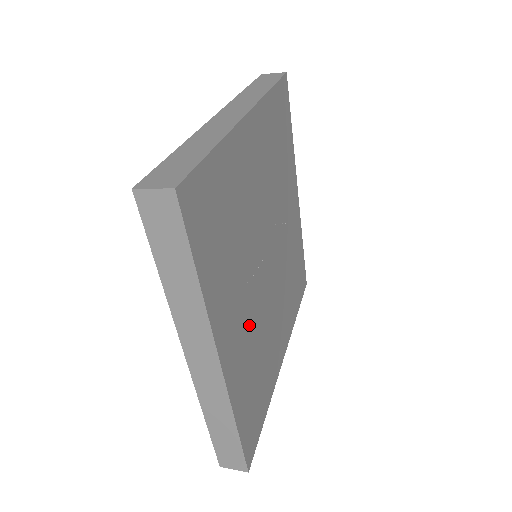
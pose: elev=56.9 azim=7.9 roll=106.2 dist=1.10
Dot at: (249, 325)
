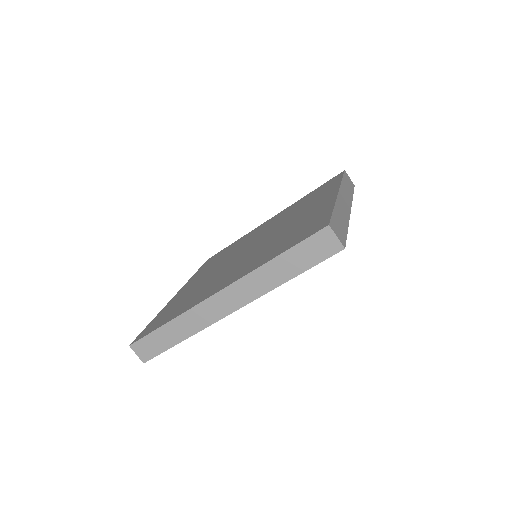
Dot at: occluded
